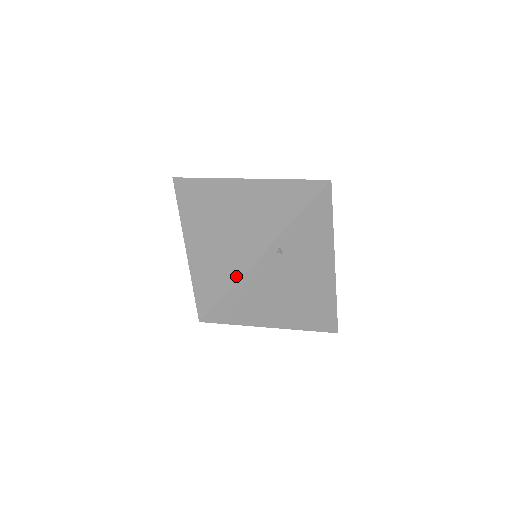
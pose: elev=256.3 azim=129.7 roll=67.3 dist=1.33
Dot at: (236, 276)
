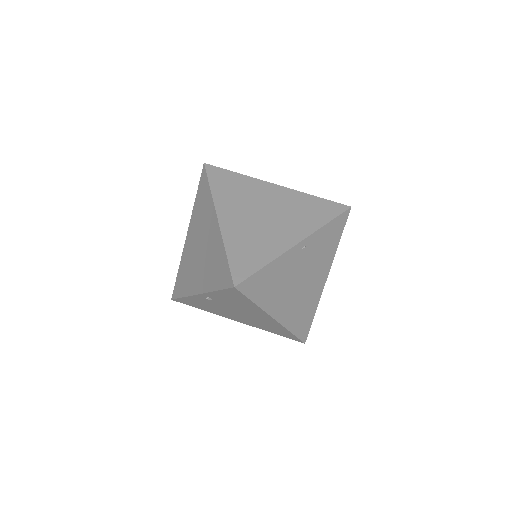
Dot at: (270, 257)
